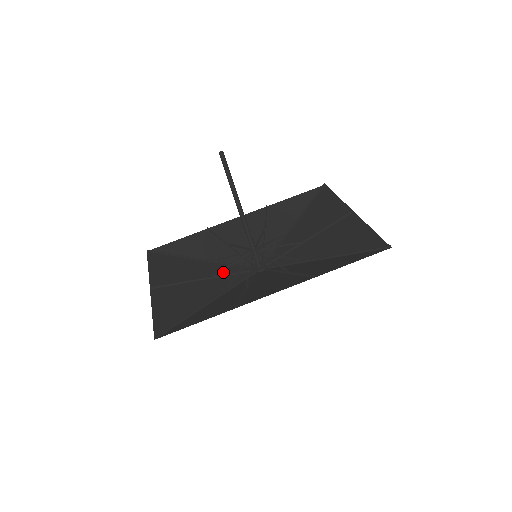
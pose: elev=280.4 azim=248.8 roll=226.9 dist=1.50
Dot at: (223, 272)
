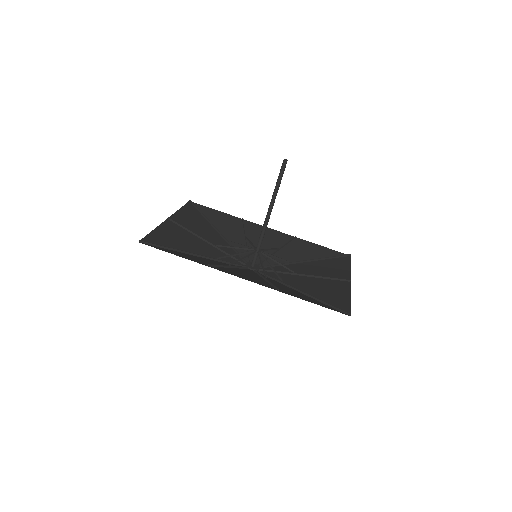
Dot at: (225, 250)
